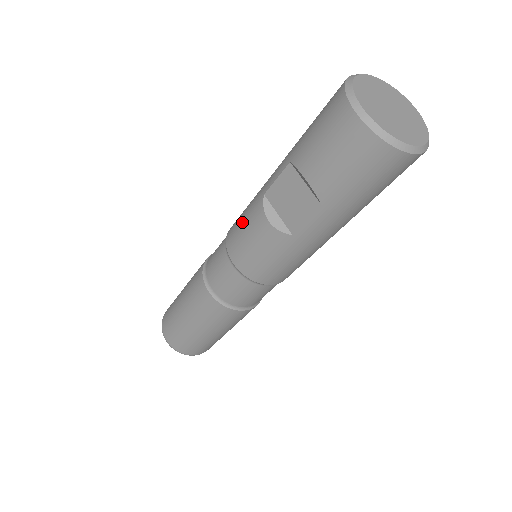
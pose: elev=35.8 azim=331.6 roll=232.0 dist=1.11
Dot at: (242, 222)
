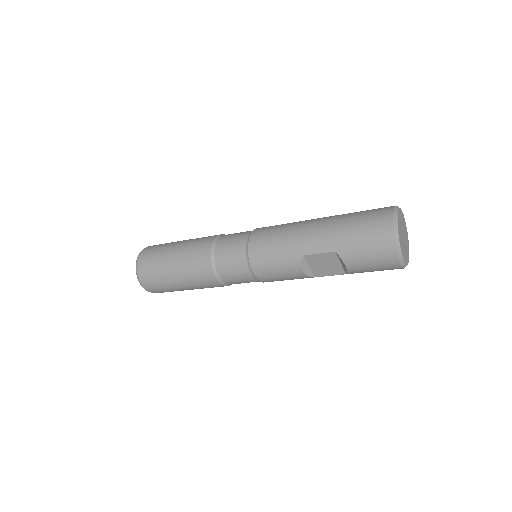
Dot at: (274, 260)
